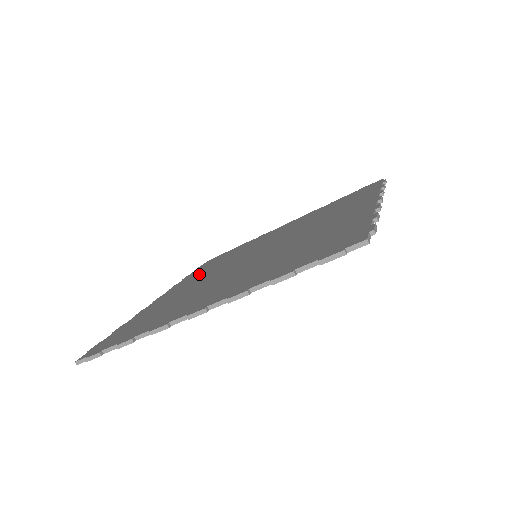
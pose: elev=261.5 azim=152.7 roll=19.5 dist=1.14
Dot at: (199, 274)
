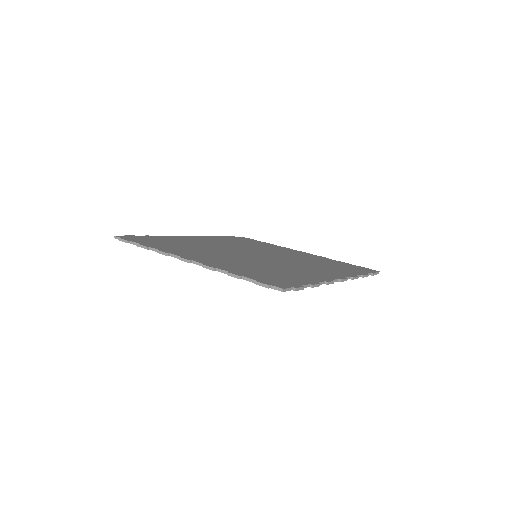
Dot at: (224, 241)
